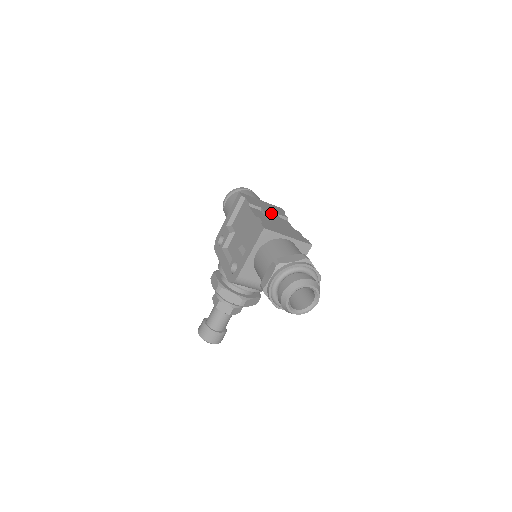
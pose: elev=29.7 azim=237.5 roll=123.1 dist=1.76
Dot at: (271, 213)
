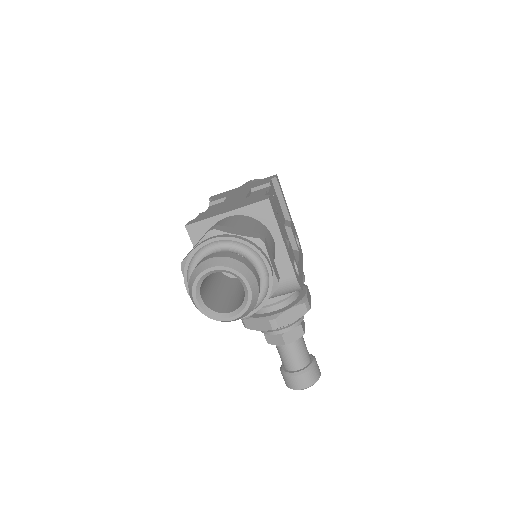
Dot at: (238, 194)
